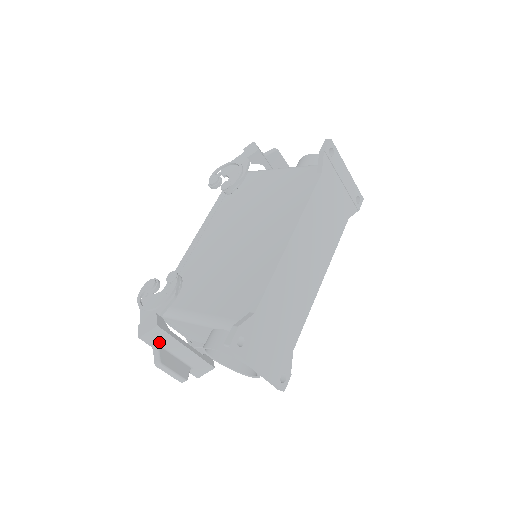
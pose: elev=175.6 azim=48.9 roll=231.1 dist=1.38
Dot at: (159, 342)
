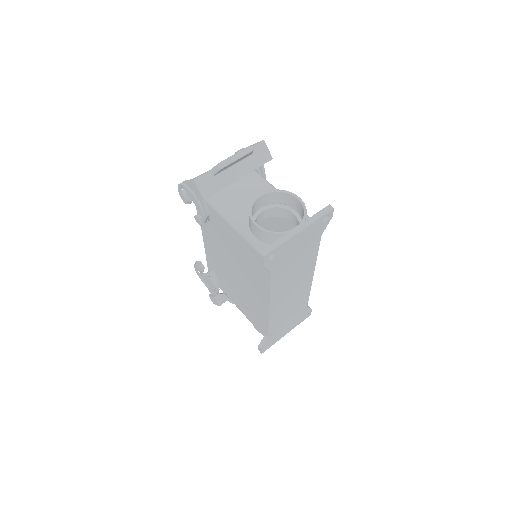
Dot at: occluded
